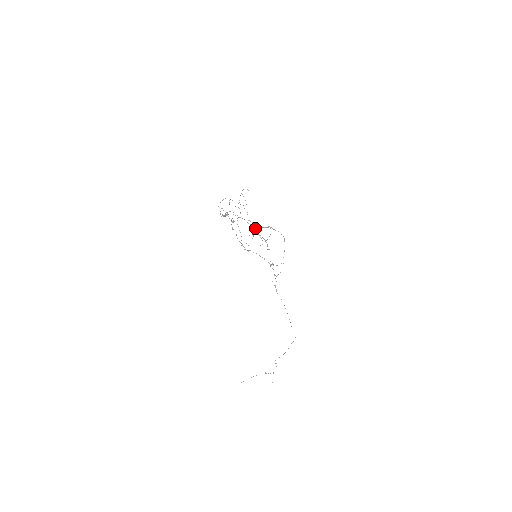
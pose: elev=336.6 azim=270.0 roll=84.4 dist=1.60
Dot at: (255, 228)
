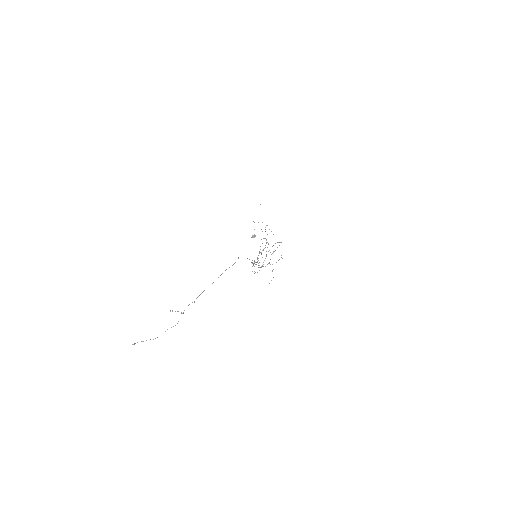
Dot at: occluded
